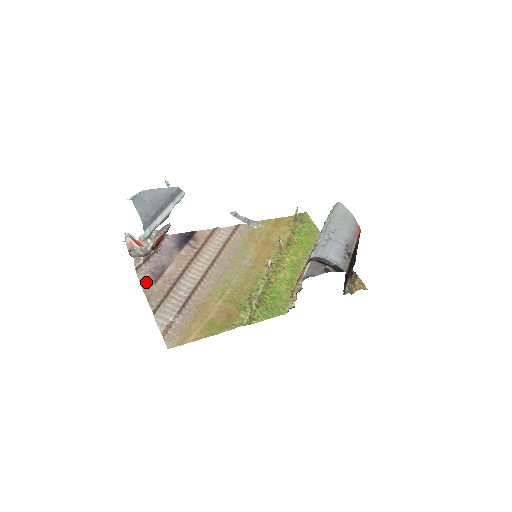
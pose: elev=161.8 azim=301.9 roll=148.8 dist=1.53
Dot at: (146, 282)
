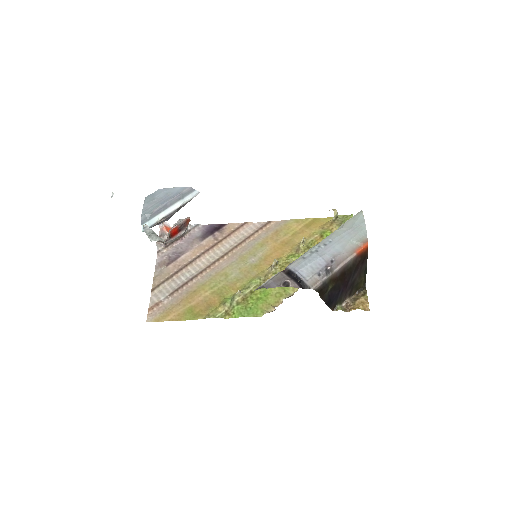
Dot at: (160, 264)
